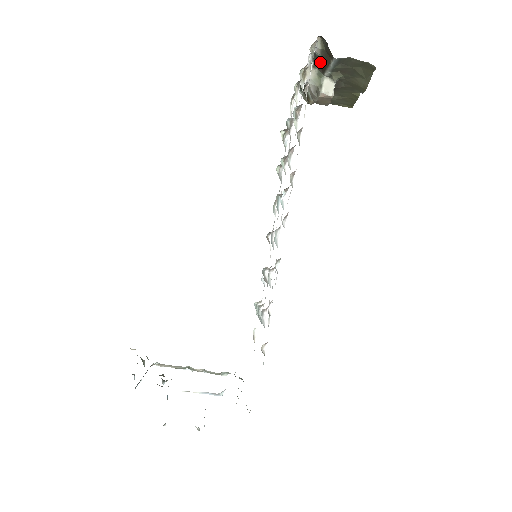
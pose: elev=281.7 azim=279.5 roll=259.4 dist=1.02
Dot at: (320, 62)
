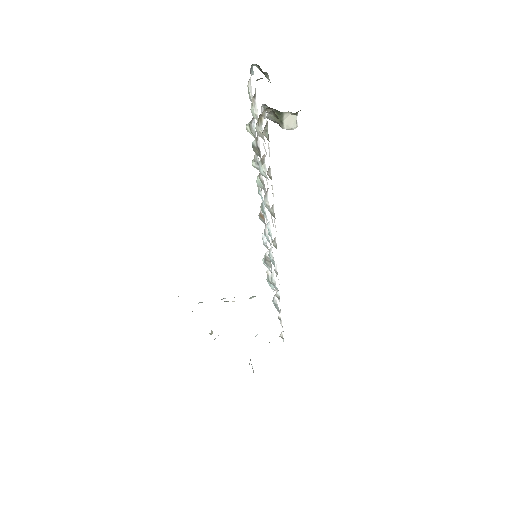
Dot at: occluded
